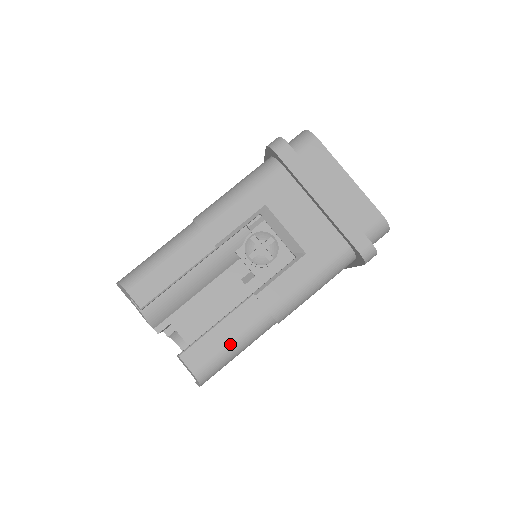
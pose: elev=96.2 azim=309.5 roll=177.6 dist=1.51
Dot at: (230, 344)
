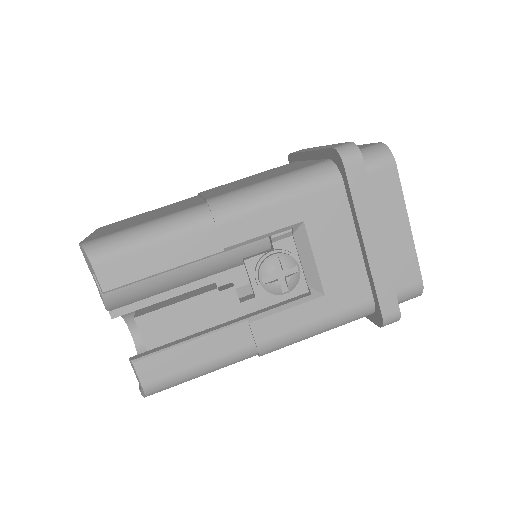
Dot at: (198, 367)
